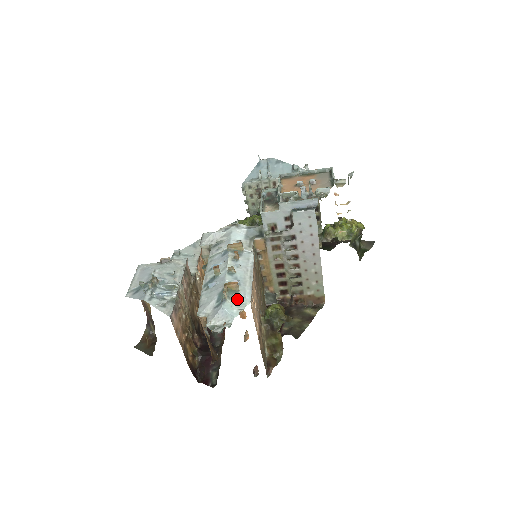
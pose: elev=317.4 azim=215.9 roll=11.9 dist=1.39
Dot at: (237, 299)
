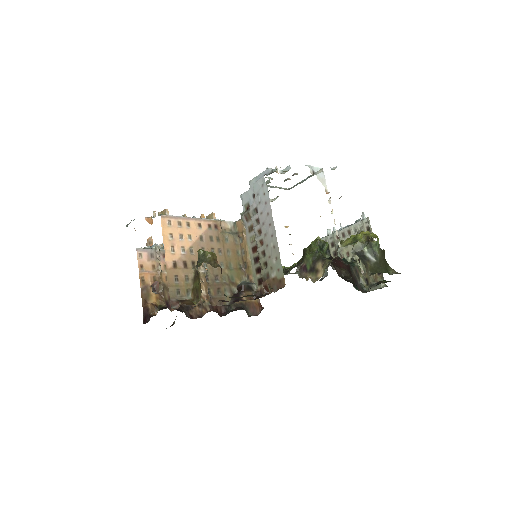
Dot at: occluded
